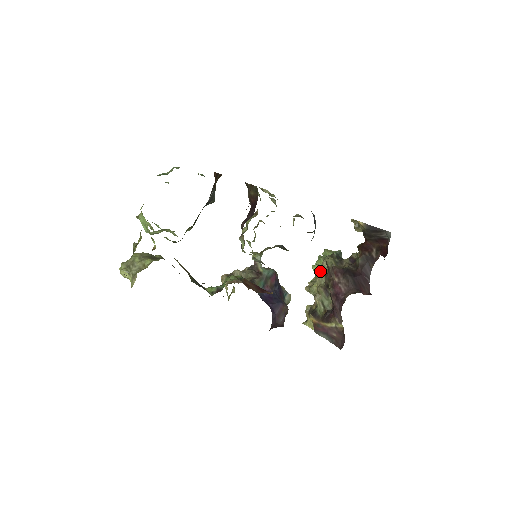
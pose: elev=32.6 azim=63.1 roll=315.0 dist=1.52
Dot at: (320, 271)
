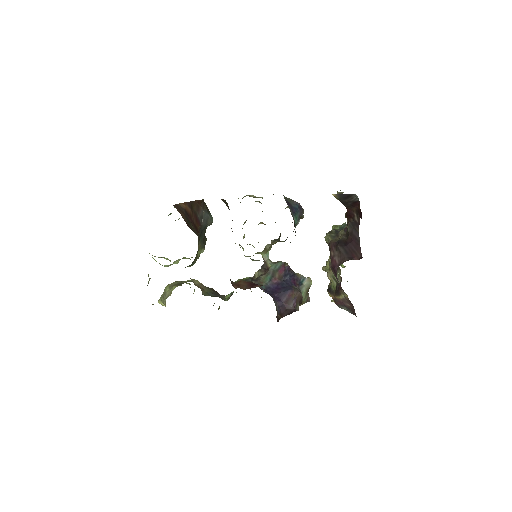
Dot at: occluded
